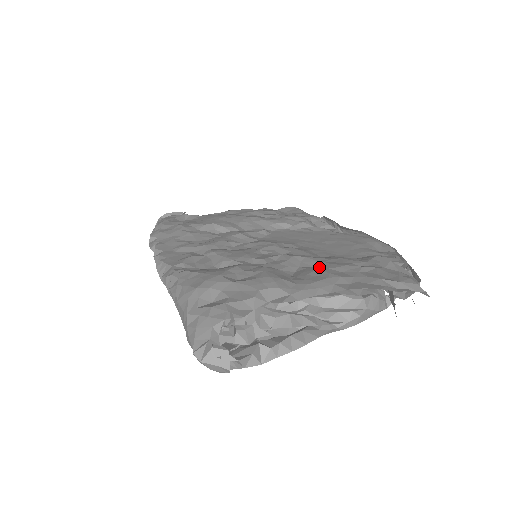
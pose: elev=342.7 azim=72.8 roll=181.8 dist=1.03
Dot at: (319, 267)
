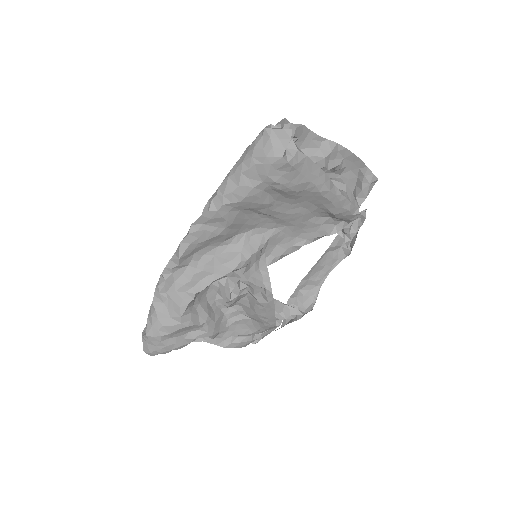
Dot at: occluded
